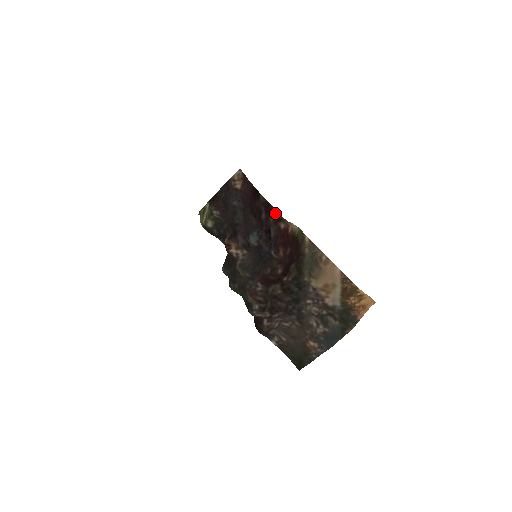
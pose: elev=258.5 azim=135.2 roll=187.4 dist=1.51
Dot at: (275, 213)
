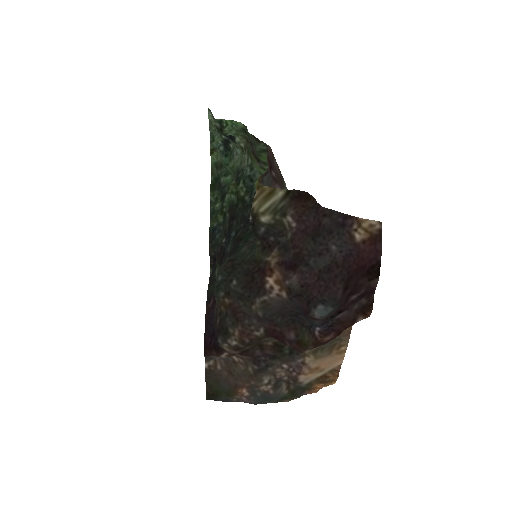
Dot at: (369, 305)
